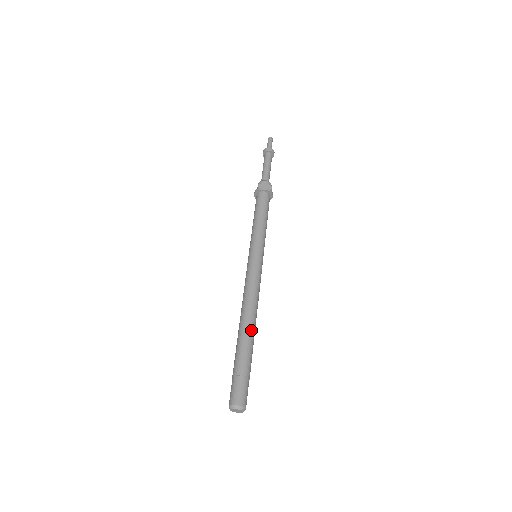
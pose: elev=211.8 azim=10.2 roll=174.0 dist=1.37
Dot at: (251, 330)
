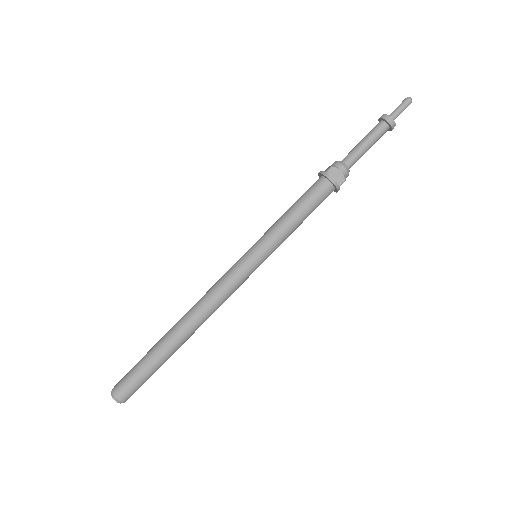
Dot at: (183, 338)
